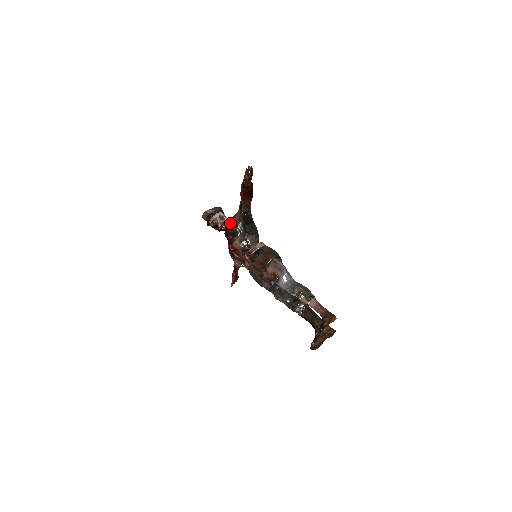
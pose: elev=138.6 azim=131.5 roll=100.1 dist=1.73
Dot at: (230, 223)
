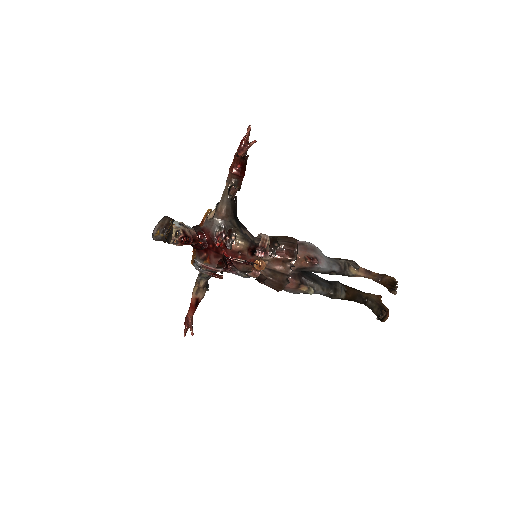
Dot at: (208, 225)
